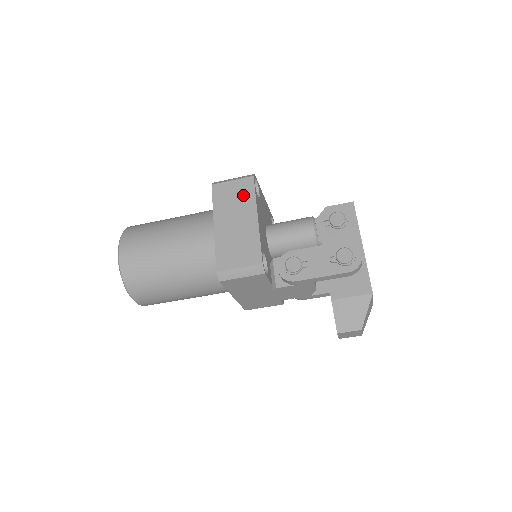
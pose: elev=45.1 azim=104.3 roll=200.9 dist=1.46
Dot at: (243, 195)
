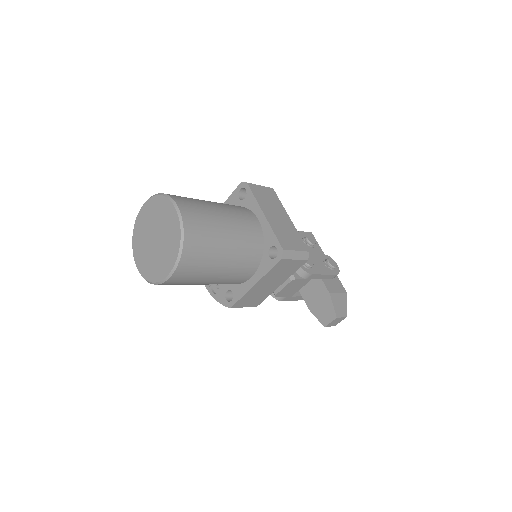
Dot at: (273, 199)
